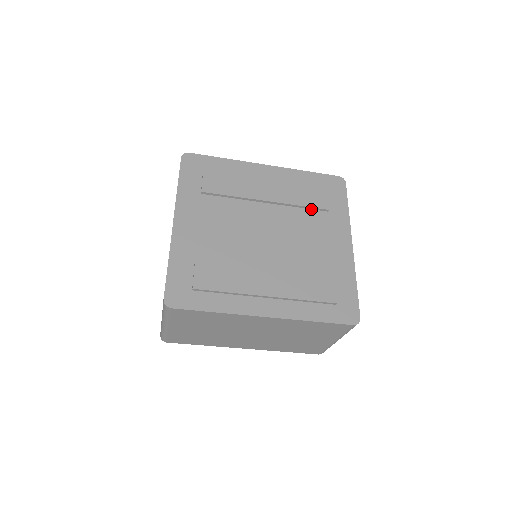
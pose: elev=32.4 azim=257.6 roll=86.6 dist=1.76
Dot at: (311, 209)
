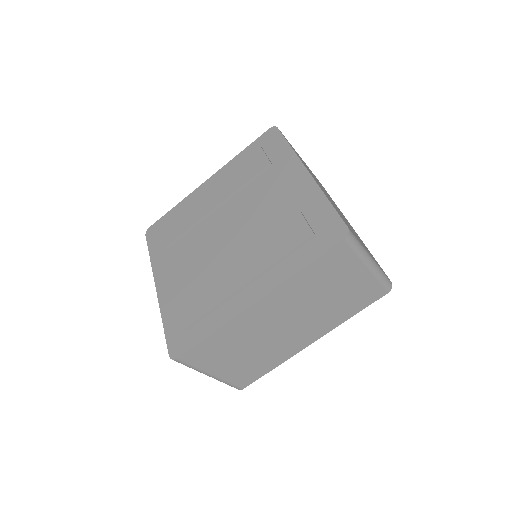
Dot at: (257, 177)
